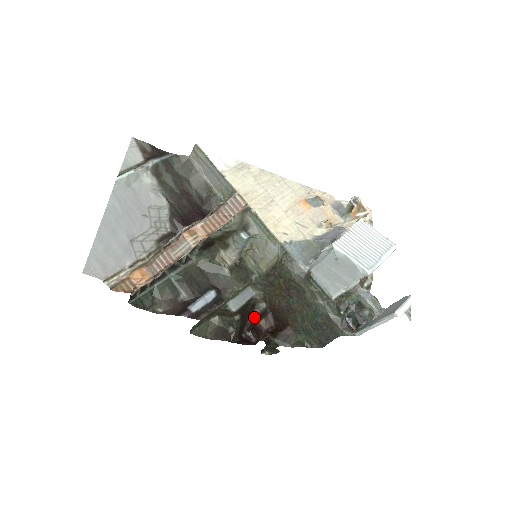
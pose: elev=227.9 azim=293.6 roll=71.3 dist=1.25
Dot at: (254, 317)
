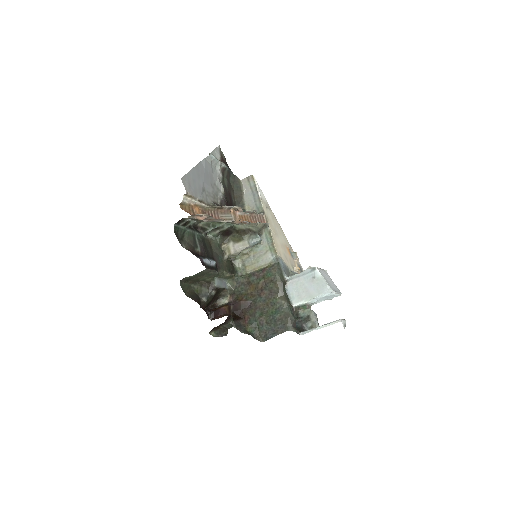
Dot at: (214, 306)
